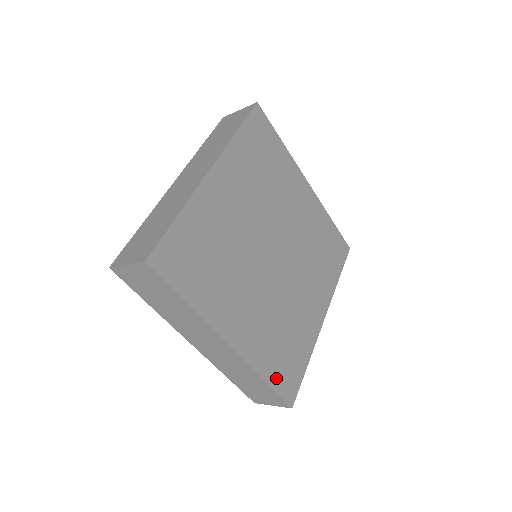
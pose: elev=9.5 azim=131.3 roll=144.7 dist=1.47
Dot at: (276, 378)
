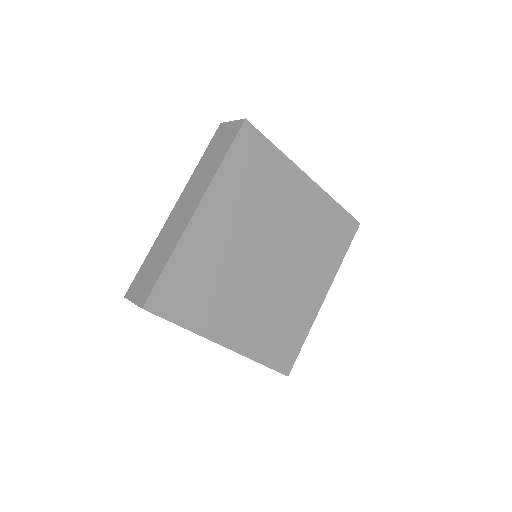
Dot at: (272, 359)
